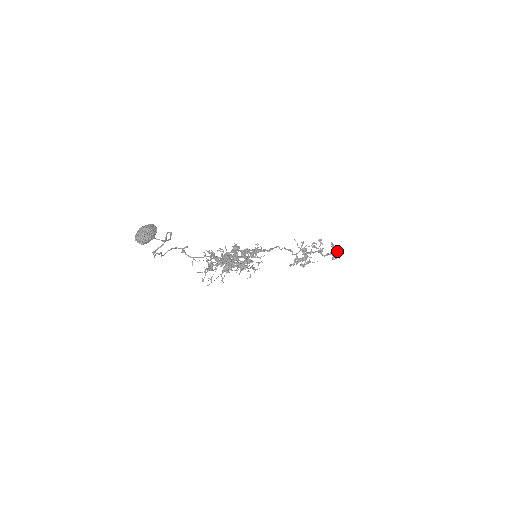
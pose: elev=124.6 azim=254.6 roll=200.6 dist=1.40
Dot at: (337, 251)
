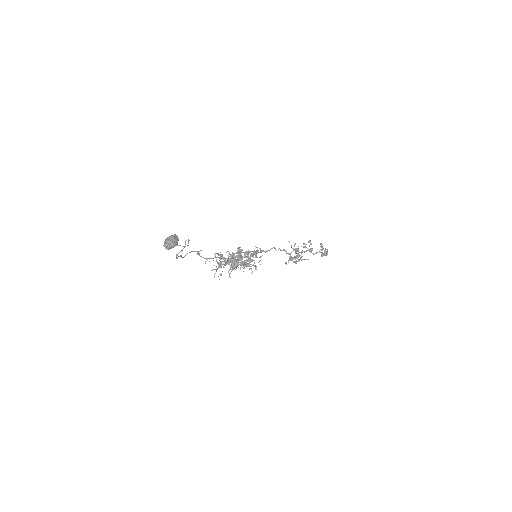
Dot at: (325, 250)
